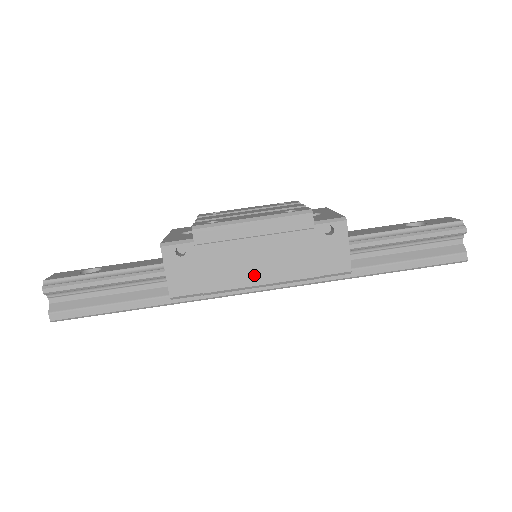
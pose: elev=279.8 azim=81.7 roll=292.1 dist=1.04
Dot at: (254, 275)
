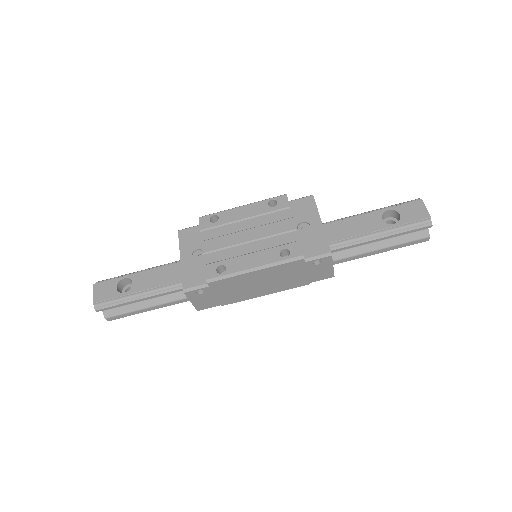
Dot at: (259, 292)
